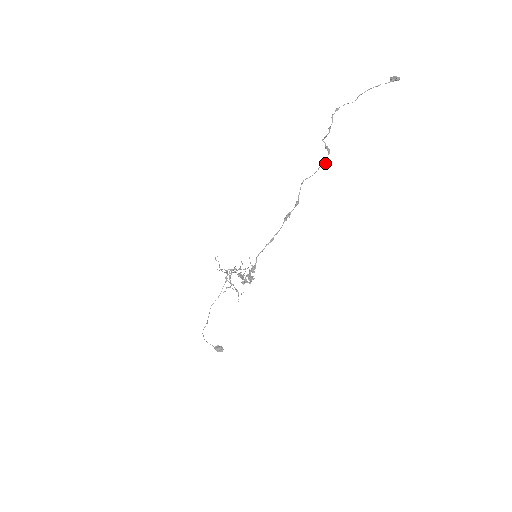
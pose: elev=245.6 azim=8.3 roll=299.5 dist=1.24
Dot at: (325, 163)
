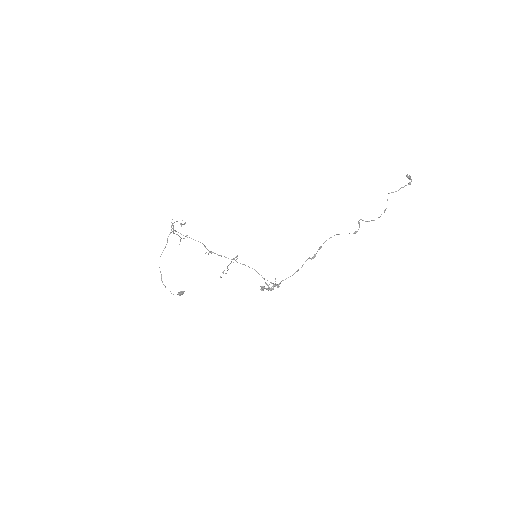
Dot at: occluded
